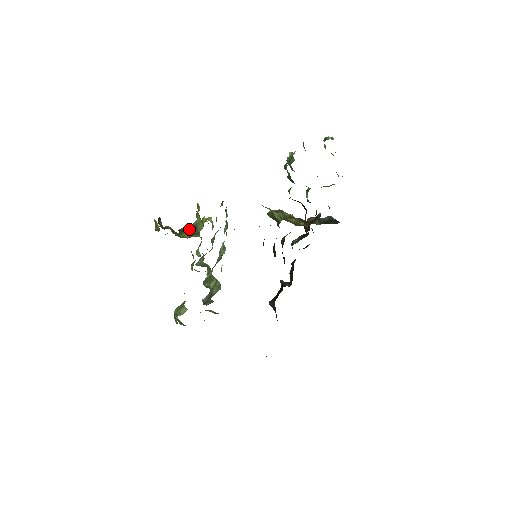
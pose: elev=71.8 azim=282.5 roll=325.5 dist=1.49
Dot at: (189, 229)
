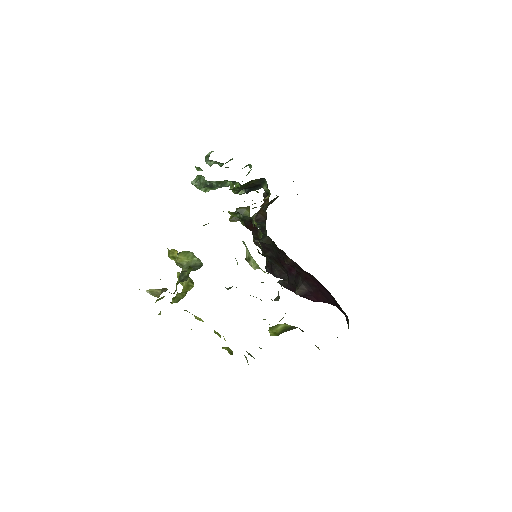
Dot at: occluded
